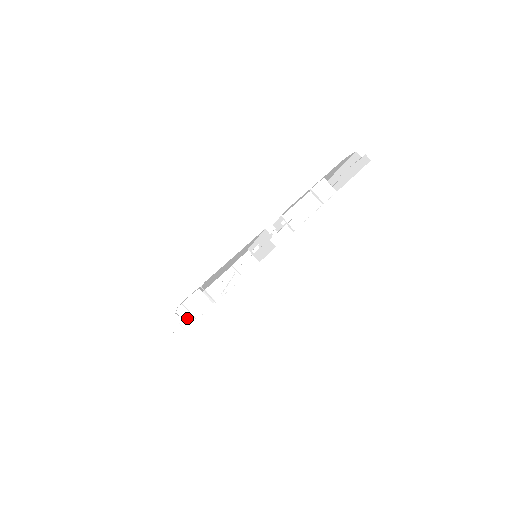
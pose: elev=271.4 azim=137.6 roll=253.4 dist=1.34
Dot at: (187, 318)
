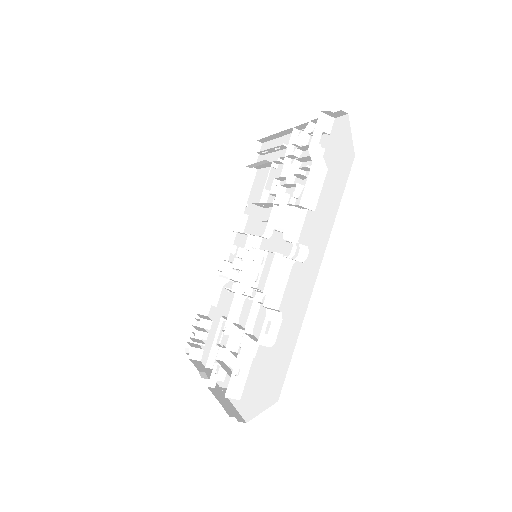
Dot at: occluded
